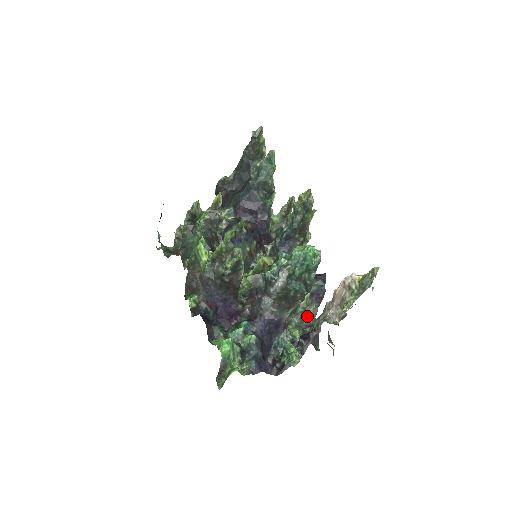
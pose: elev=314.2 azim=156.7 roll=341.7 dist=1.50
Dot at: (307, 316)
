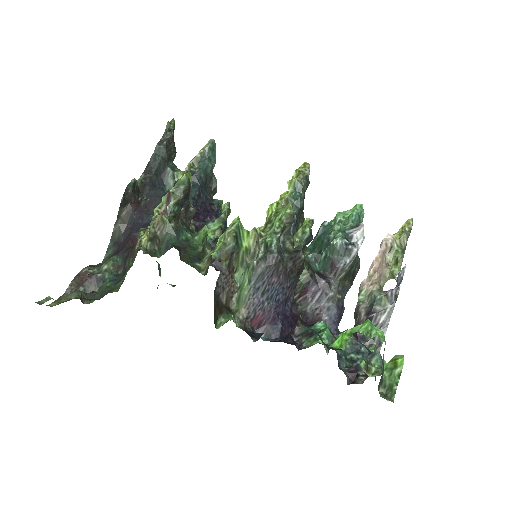
Dot at: occluded
